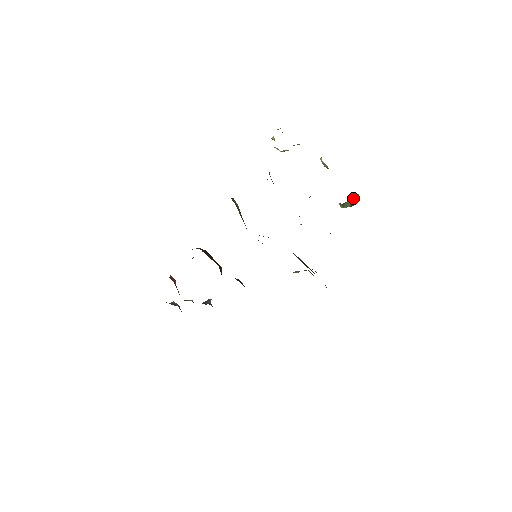
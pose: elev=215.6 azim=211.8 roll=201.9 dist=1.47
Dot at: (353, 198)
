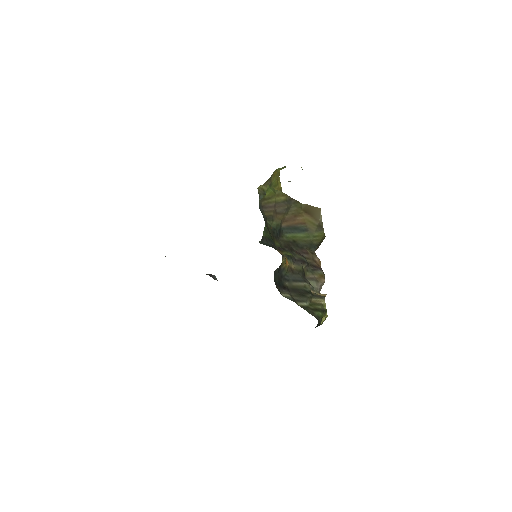
Dot at: occluded
